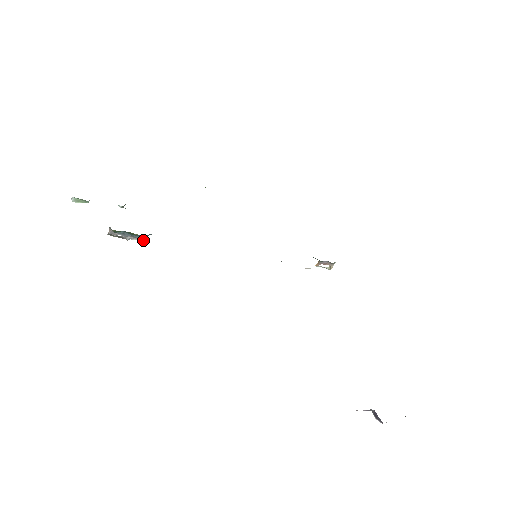
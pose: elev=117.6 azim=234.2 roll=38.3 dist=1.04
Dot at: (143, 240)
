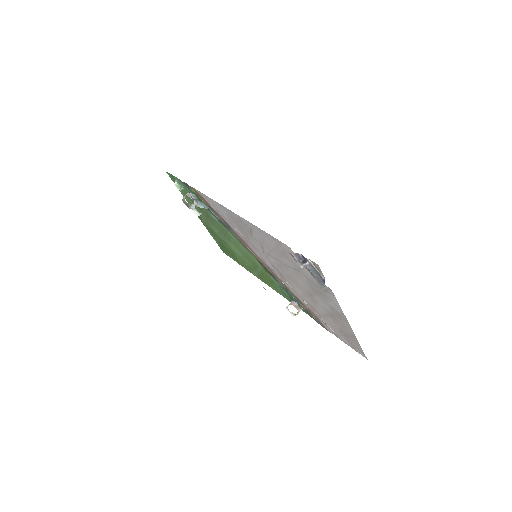
Dot at: (198, 214)
